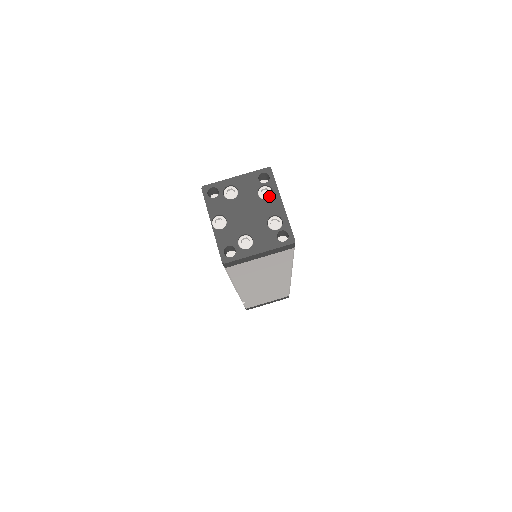
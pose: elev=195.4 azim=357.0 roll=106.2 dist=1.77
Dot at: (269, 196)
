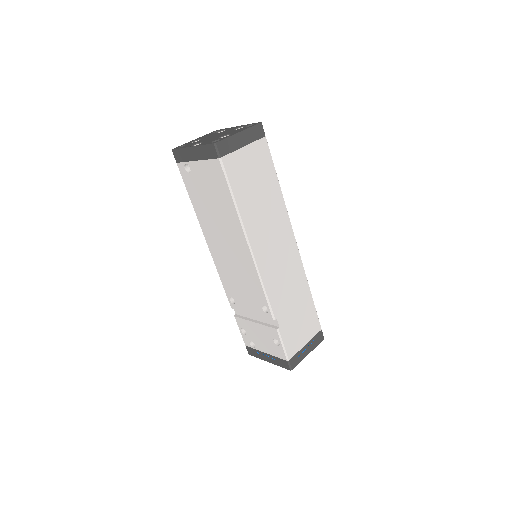
Dot at: occluded
